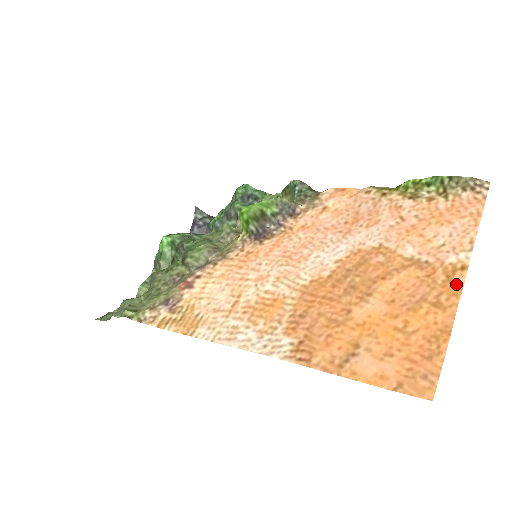
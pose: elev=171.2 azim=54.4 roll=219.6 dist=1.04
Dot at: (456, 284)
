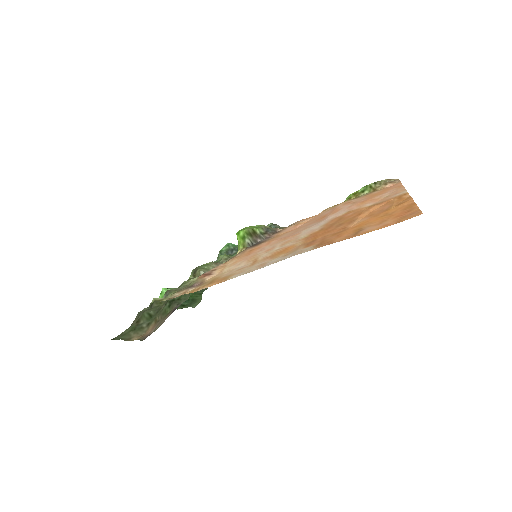
Dot at: (406, 197)
